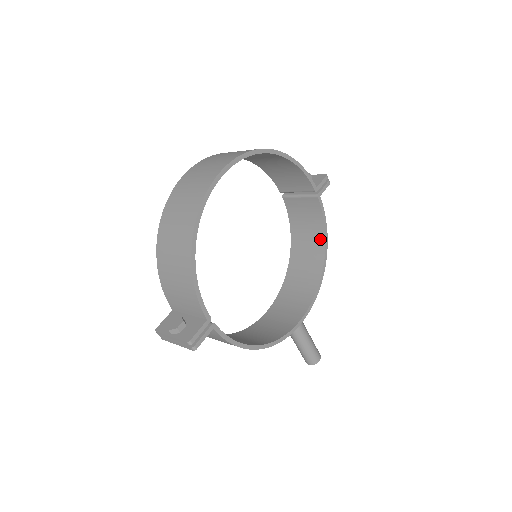
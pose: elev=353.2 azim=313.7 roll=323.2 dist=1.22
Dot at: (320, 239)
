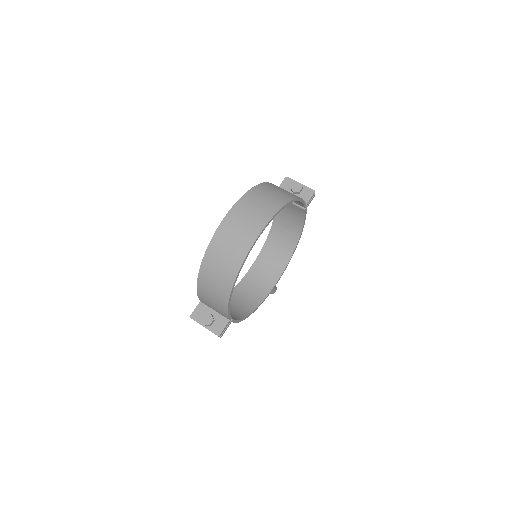
Dot at: (297, 230)
